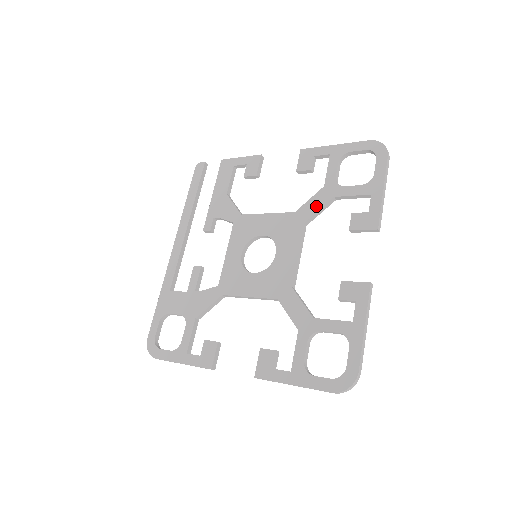
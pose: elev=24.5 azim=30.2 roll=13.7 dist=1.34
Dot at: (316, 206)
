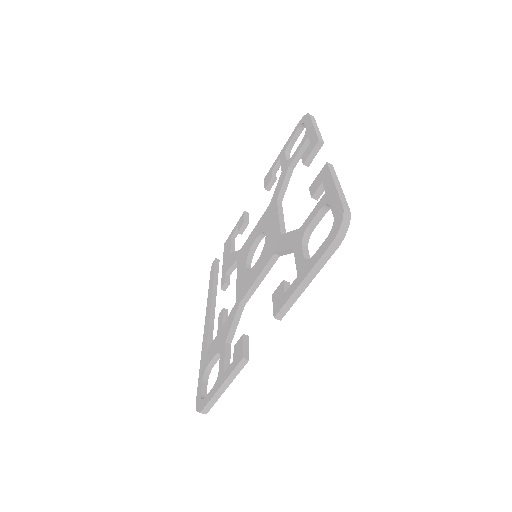
Dot at: (280, 184)
